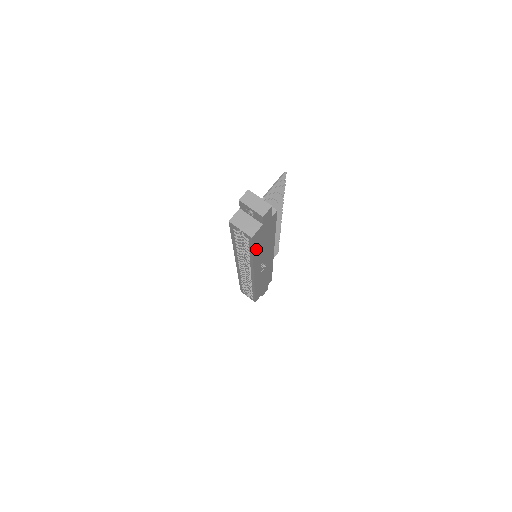
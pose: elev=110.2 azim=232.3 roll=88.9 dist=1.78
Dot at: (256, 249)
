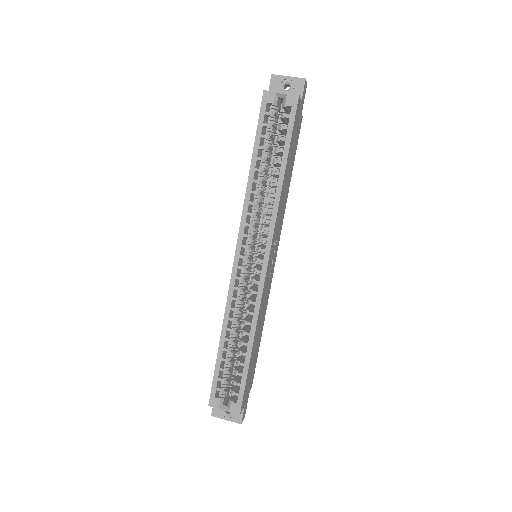
Dot at: (288, 156)
